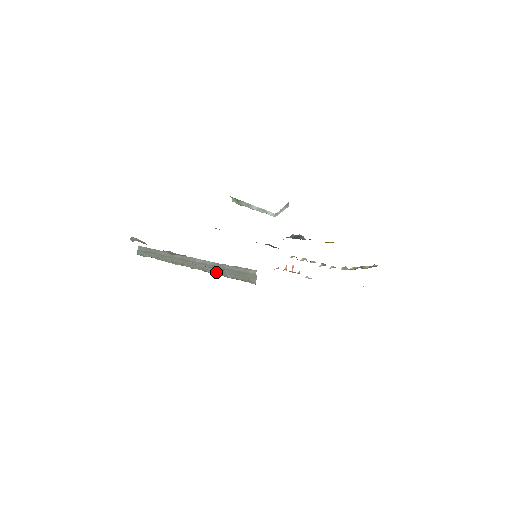
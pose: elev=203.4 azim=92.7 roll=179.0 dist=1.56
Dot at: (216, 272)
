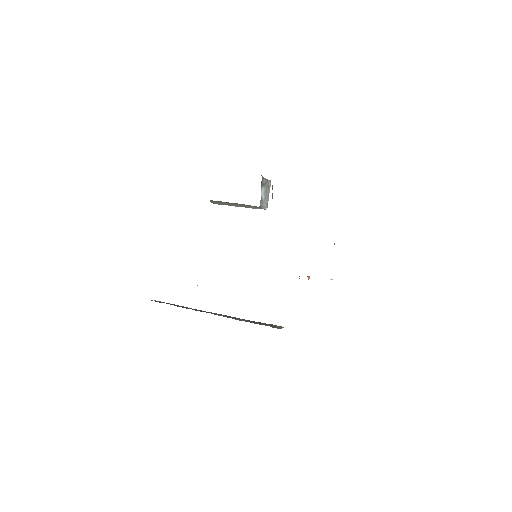
Dot at: occluded
